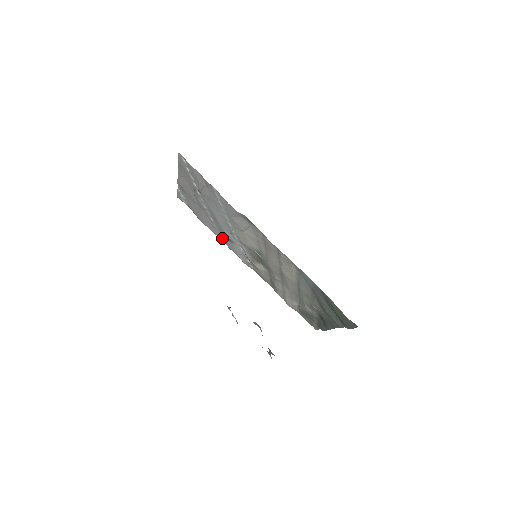
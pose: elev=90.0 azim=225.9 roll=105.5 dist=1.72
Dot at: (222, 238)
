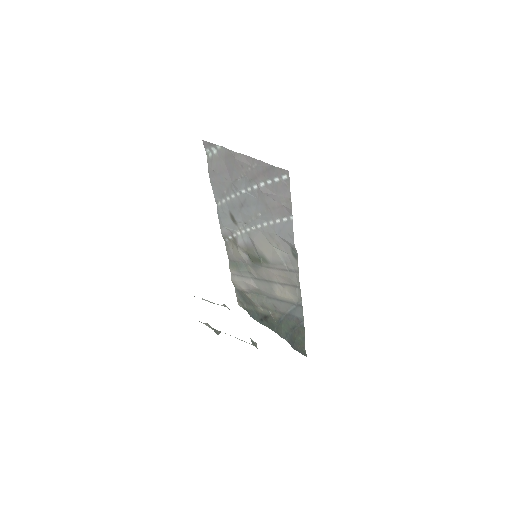
Dot at: (220, 205)
